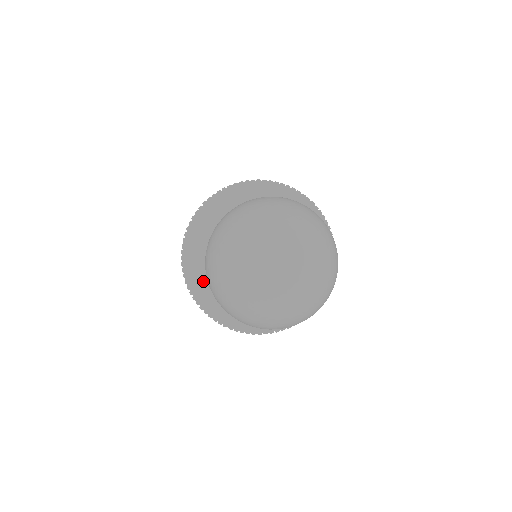
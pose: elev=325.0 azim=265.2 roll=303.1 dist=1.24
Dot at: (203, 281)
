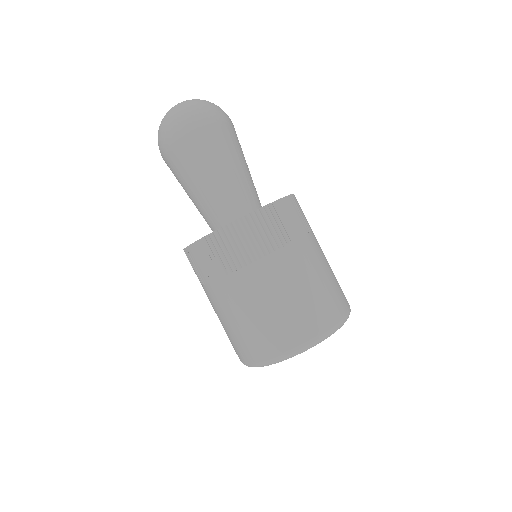
Dot at: occluded
